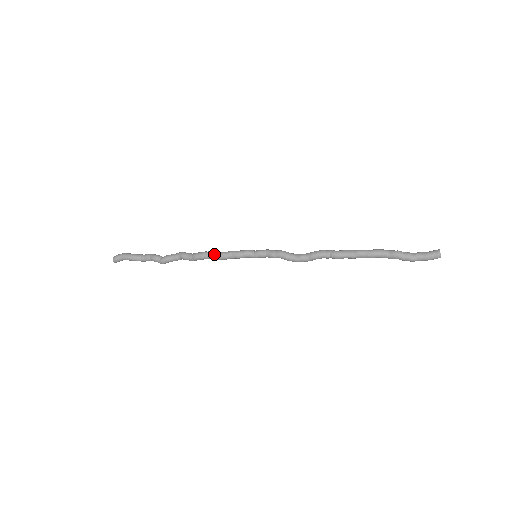
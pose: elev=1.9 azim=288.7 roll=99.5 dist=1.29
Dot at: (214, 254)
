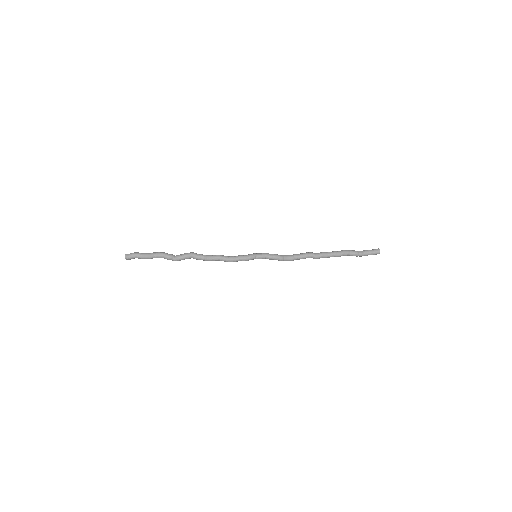
Dot at: (225, 260)
